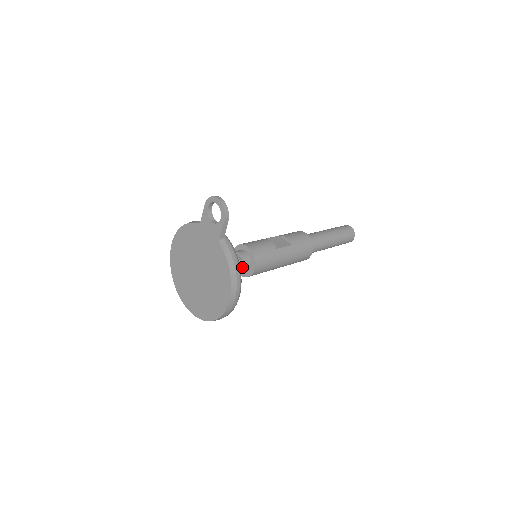
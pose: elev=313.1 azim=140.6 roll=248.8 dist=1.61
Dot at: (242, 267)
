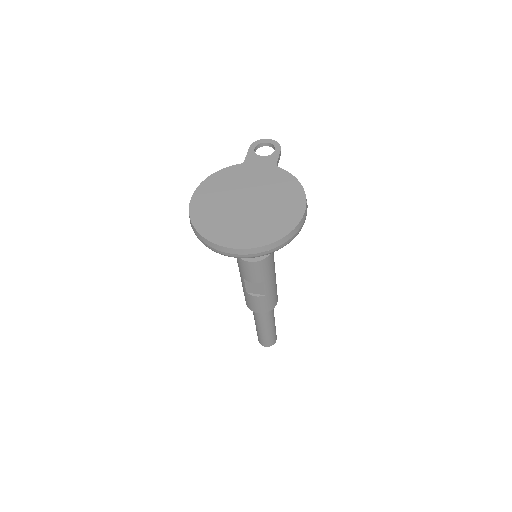
Dot at: occluded
